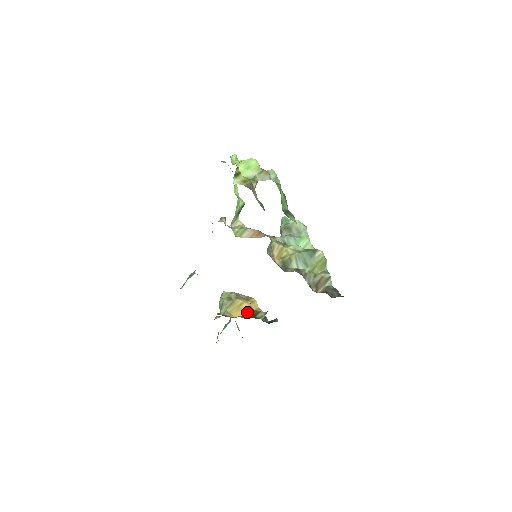
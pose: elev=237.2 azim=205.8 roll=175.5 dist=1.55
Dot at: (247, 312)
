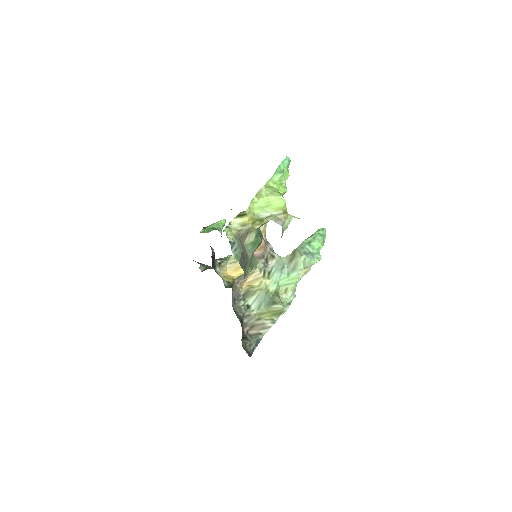
Dot at: occluded
